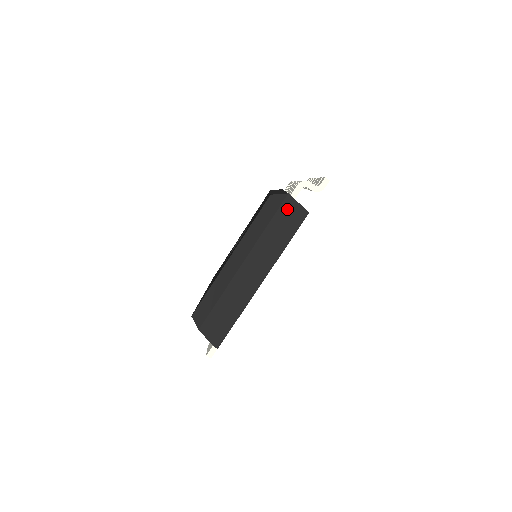
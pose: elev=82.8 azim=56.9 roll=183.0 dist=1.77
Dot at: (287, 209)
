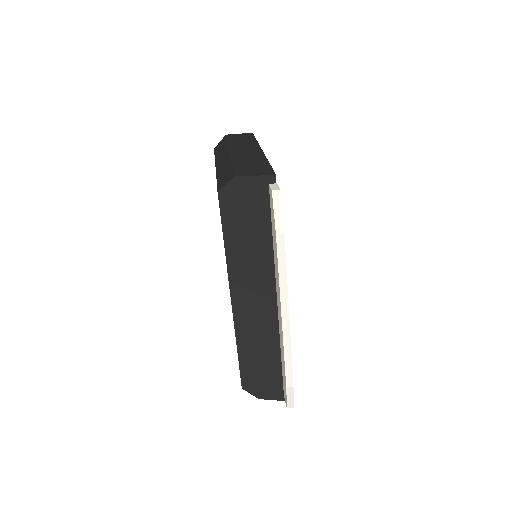
Dot at: (233, 136)
